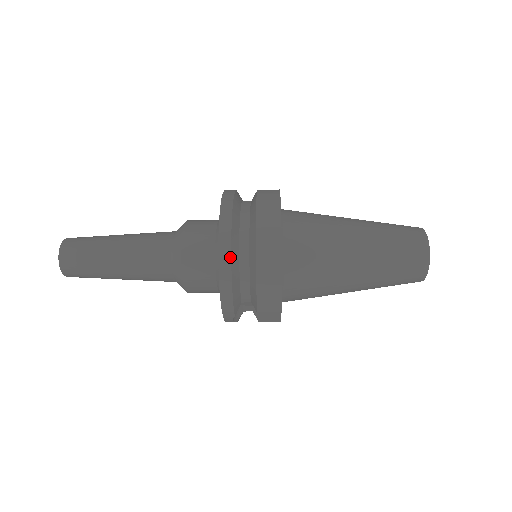
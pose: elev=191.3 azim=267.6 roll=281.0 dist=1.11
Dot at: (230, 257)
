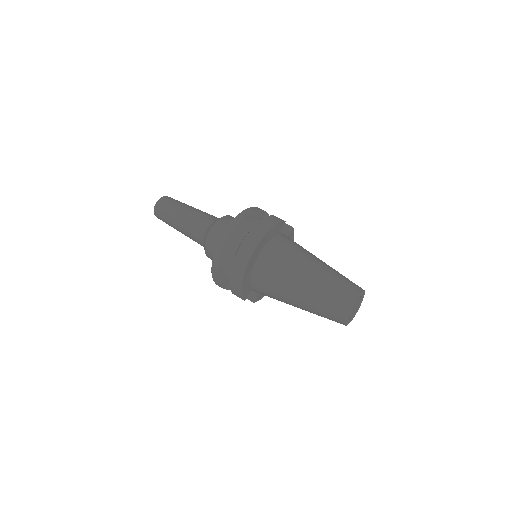
Dot at: (219, 259)
